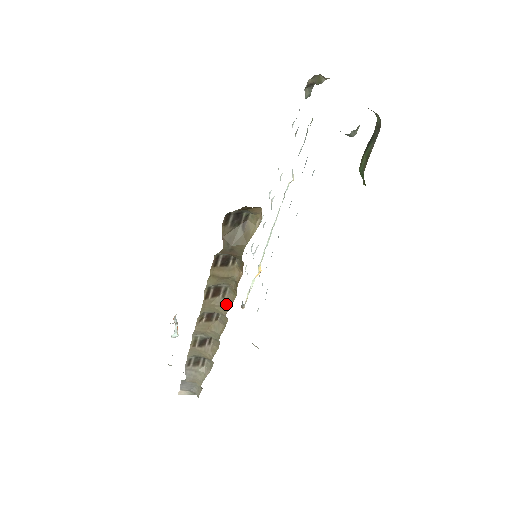
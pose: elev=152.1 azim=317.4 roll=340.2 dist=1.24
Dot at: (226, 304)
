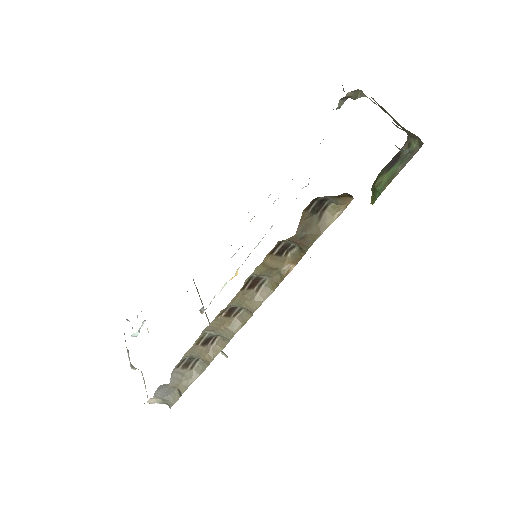
Dot at: (259, 298)
